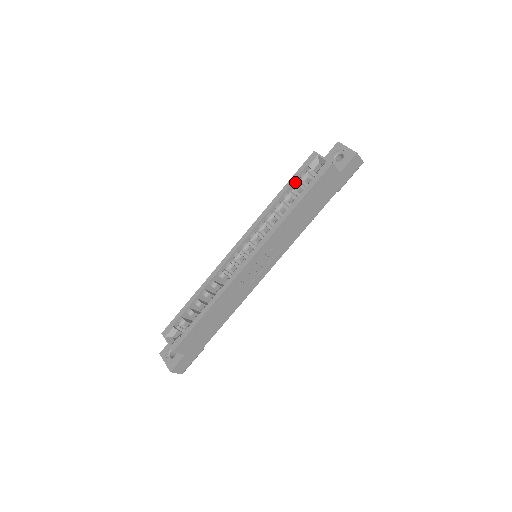
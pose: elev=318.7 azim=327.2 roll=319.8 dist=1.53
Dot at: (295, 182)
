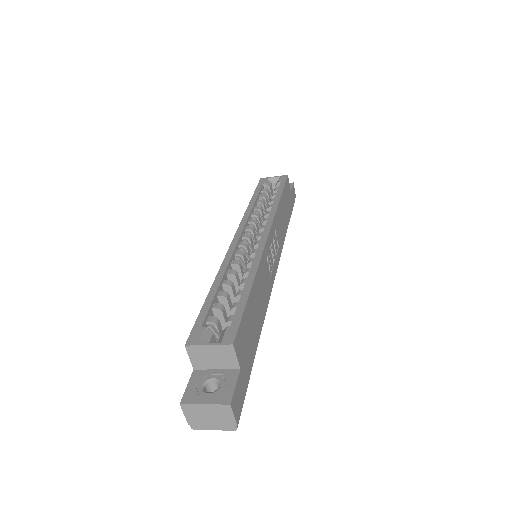
Dot at: (259, 194)
